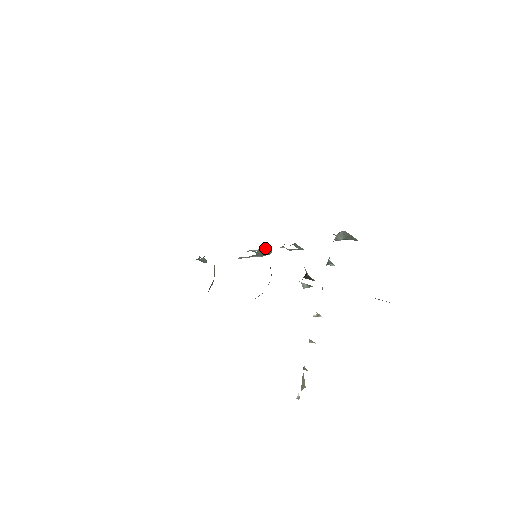
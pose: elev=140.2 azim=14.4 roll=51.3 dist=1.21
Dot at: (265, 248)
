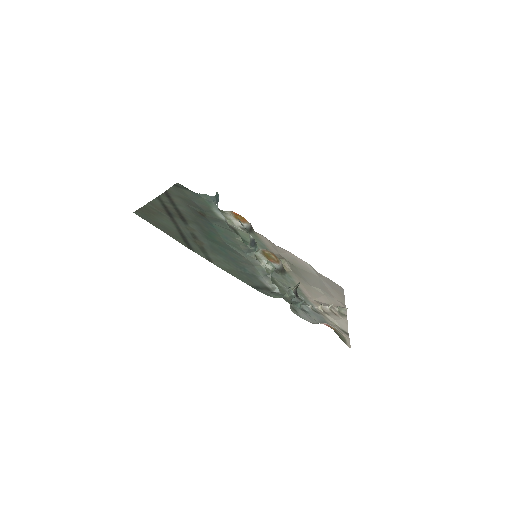
Dot at: (254, 254)
